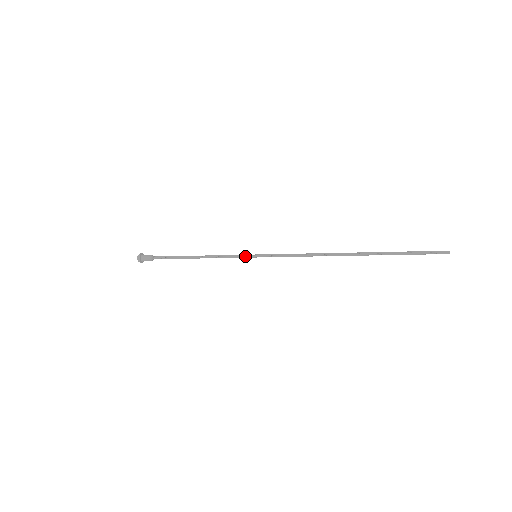
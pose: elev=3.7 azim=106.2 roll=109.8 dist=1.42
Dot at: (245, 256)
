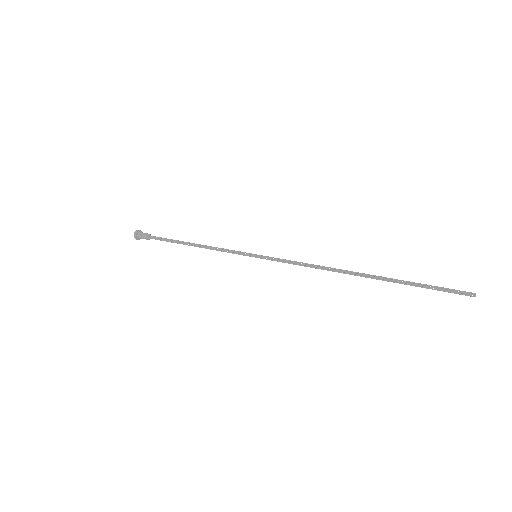
Dot at: occluded
